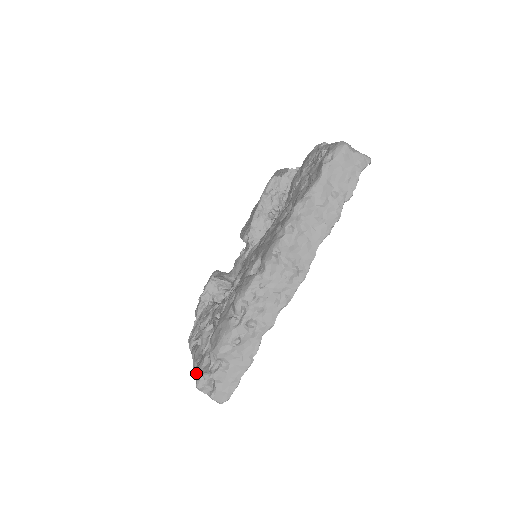
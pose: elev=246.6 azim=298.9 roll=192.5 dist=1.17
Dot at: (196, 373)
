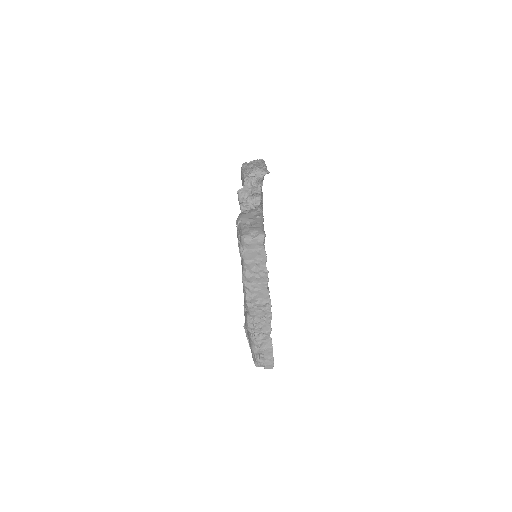
Dot at: (253, 359)
